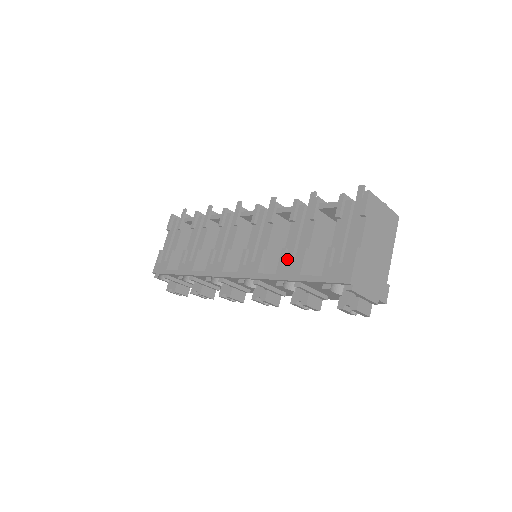
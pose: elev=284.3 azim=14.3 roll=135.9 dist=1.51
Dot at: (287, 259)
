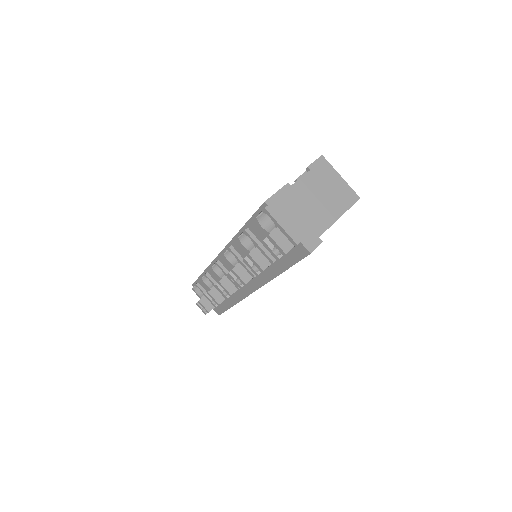
Dot at: occluded
